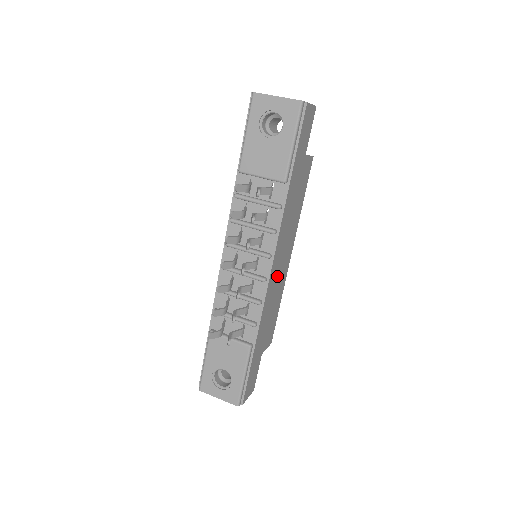
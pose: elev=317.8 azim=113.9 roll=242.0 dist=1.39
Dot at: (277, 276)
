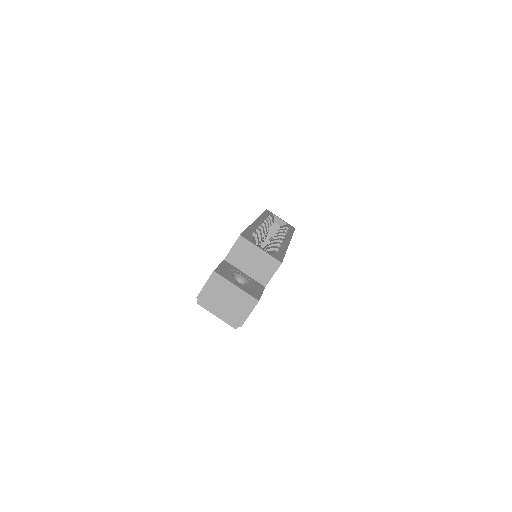
Dot at: occluded
